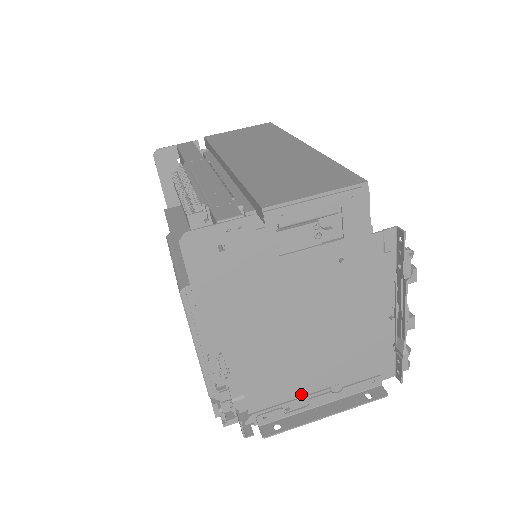
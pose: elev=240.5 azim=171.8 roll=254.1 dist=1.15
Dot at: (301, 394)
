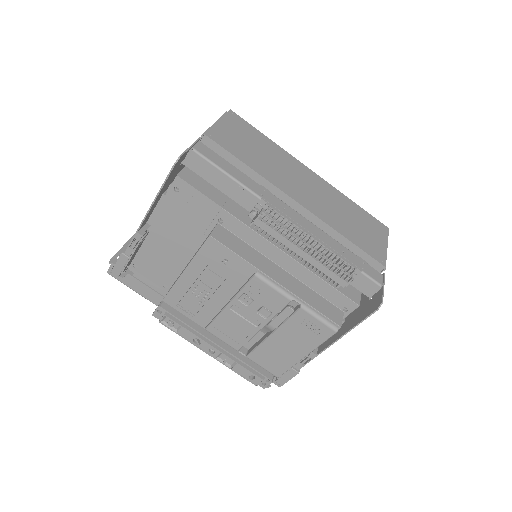
Dot at: occluded
